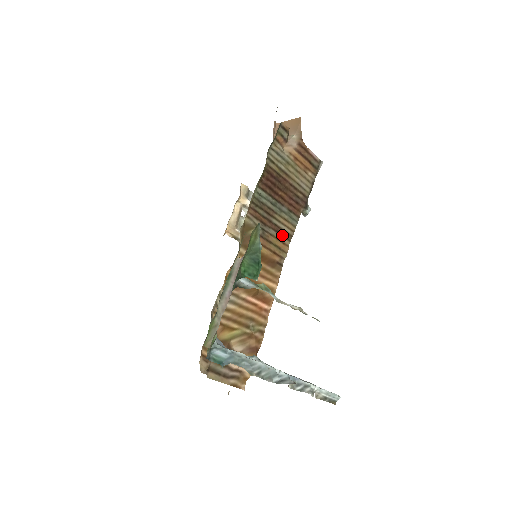
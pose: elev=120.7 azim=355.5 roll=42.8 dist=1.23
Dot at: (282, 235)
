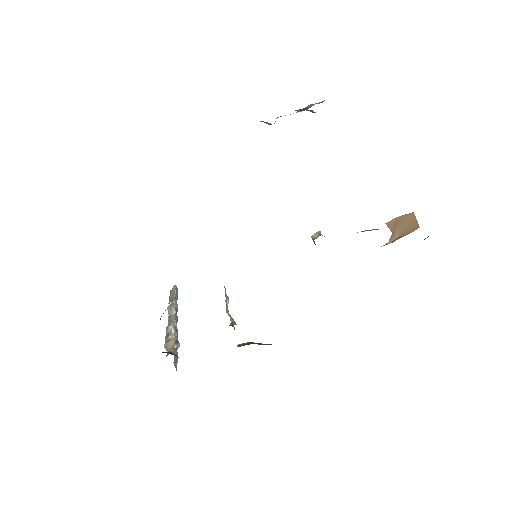
Dot at: occluded
